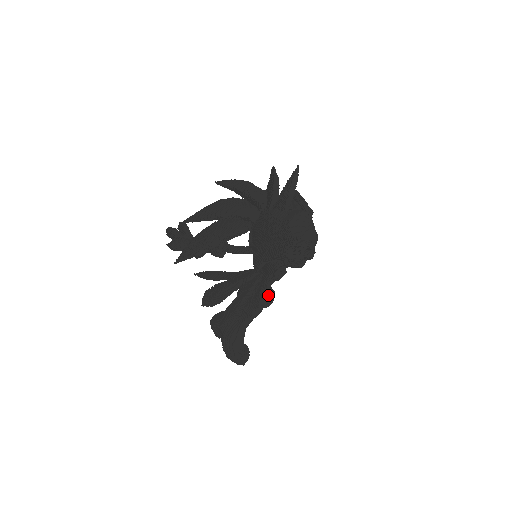
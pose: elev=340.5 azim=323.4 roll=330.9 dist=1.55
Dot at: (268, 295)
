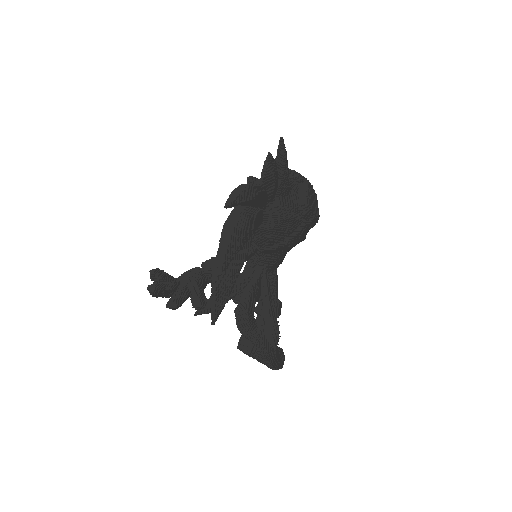
Dot at: occluded
